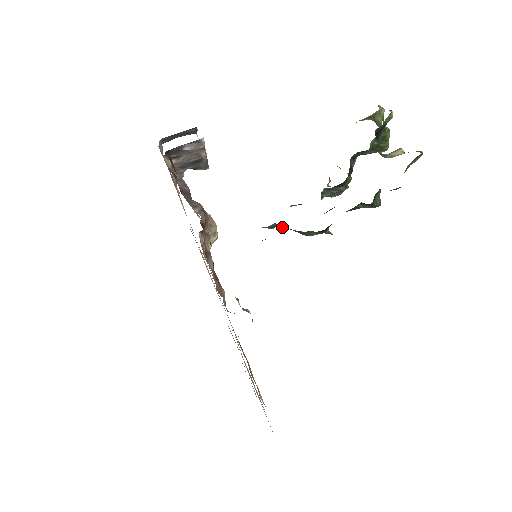
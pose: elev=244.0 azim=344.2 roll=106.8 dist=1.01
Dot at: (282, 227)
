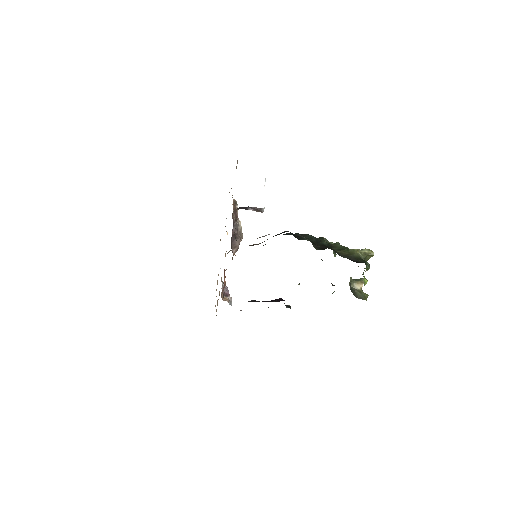
Dot at: occluded
